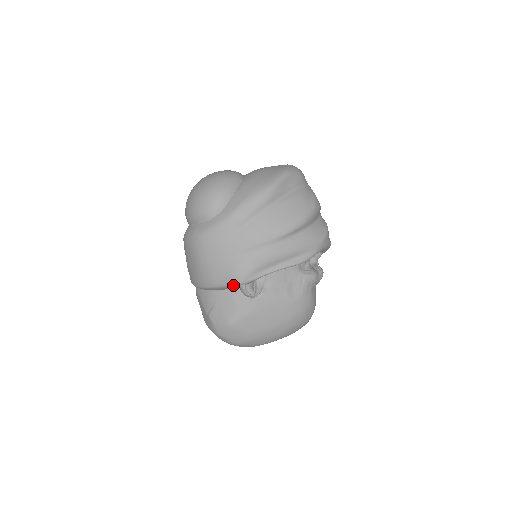
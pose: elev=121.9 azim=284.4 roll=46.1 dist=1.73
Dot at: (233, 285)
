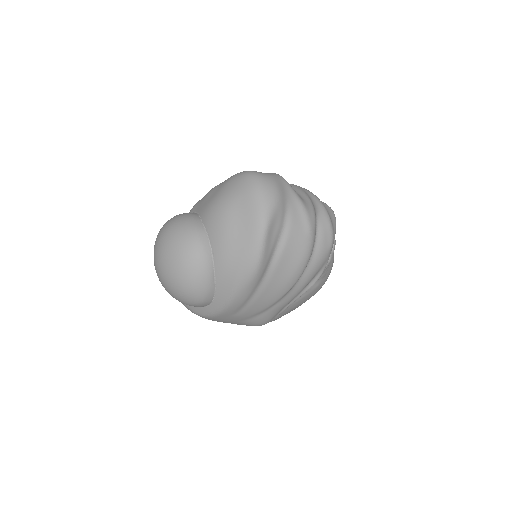
Dot at: occluded
